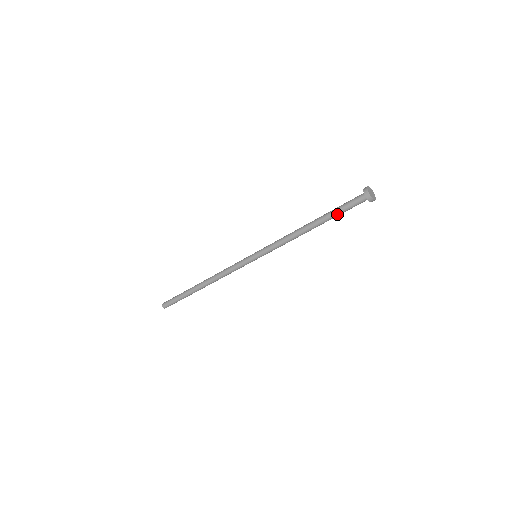
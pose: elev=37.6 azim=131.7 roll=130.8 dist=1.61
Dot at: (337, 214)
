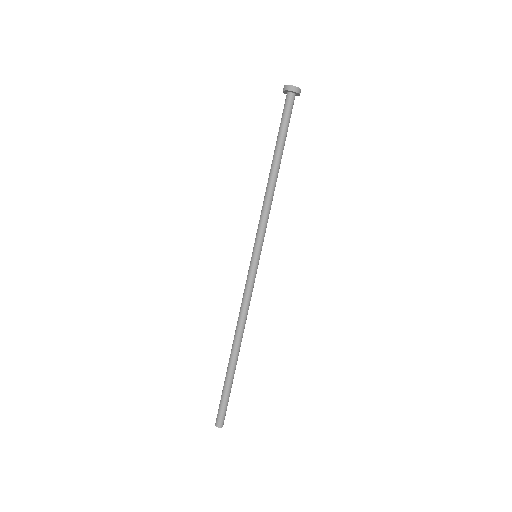
Dot at: (284, 134)
